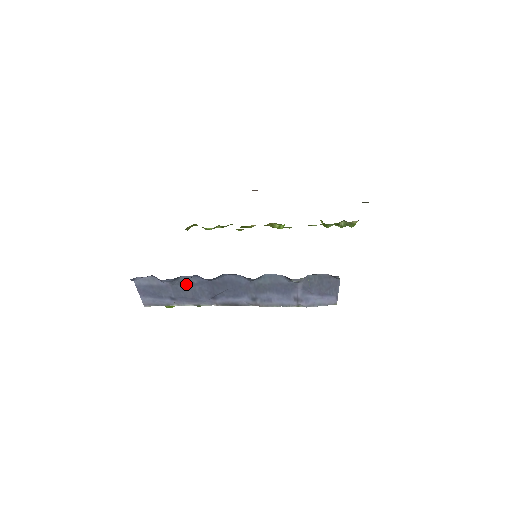
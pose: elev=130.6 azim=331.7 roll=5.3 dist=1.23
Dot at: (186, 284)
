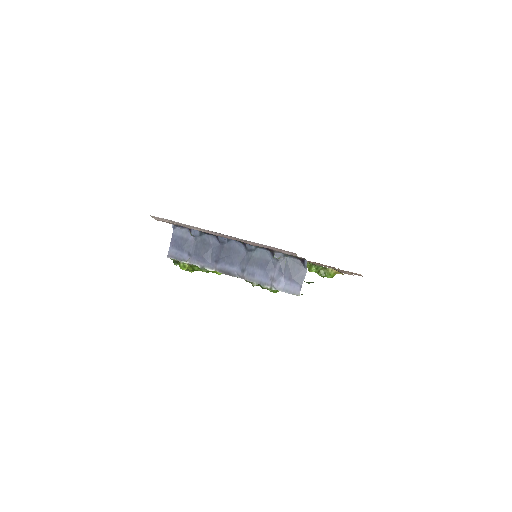
Dot at: (204, 243)
